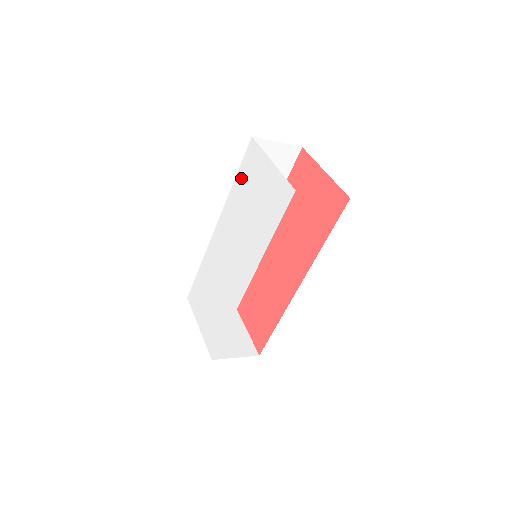
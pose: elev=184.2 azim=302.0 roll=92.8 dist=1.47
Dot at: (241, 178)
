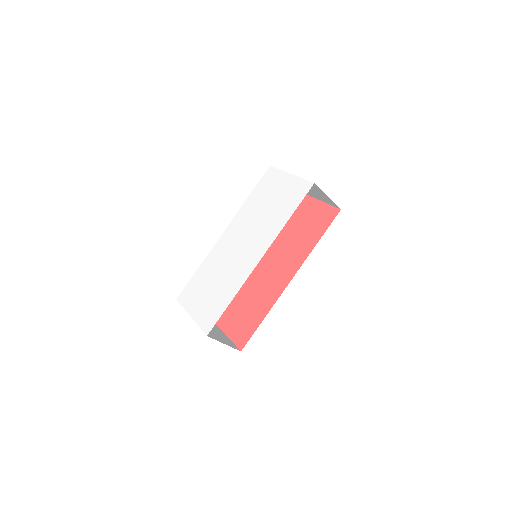
Dot at: (257, 192)
